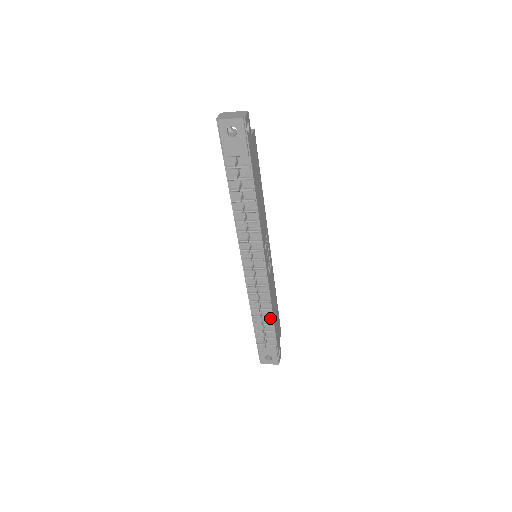
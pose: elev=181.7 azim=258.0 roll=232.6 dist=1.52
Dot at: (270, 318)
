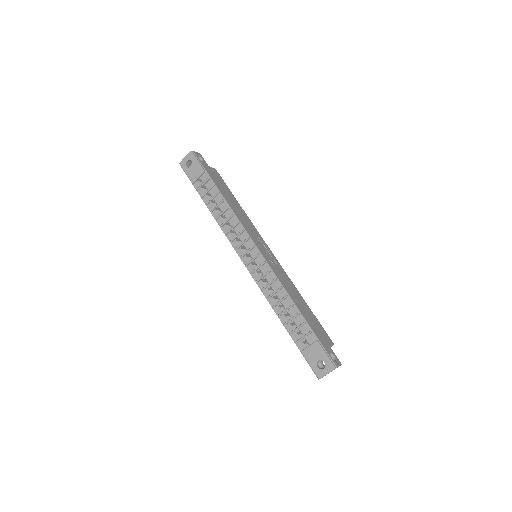
Dot at: (294, 308)
